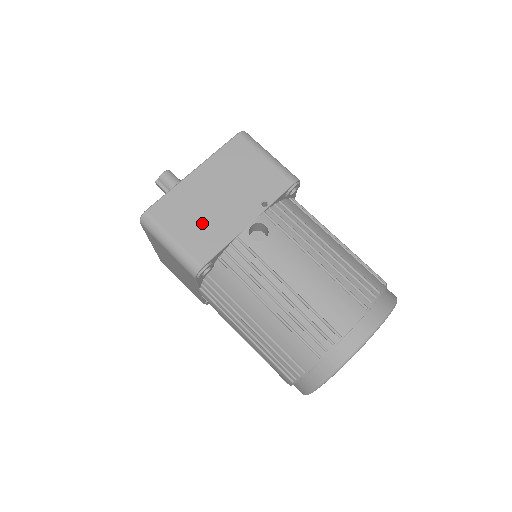
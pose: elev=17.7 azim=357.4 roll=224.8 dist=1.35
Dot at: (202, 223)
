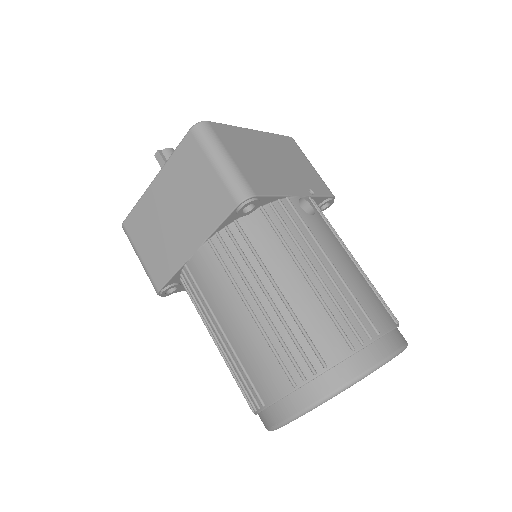
Dot at: (258, 166)
